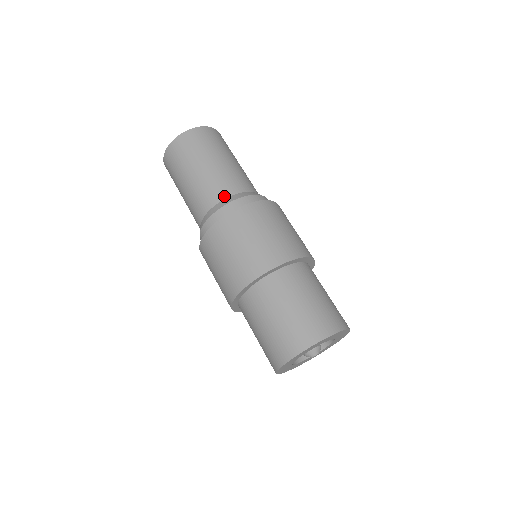
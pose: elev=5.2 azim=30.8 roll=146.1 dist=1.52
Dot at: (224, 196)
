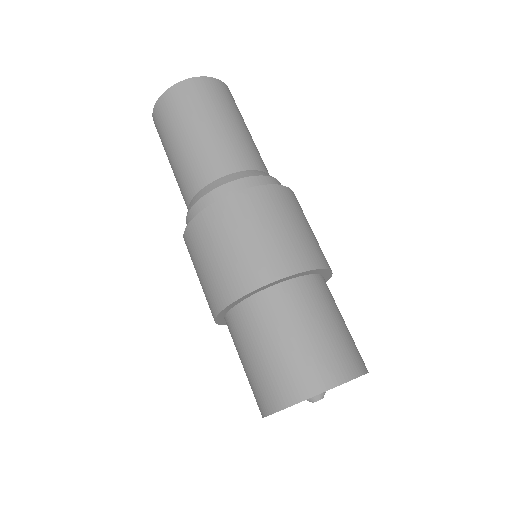
Dot at: (251, 166)
